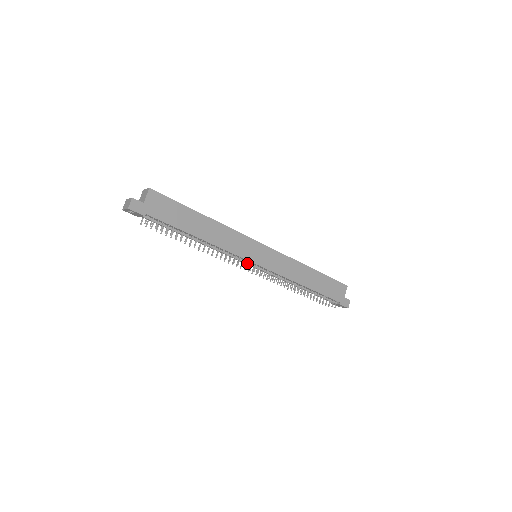
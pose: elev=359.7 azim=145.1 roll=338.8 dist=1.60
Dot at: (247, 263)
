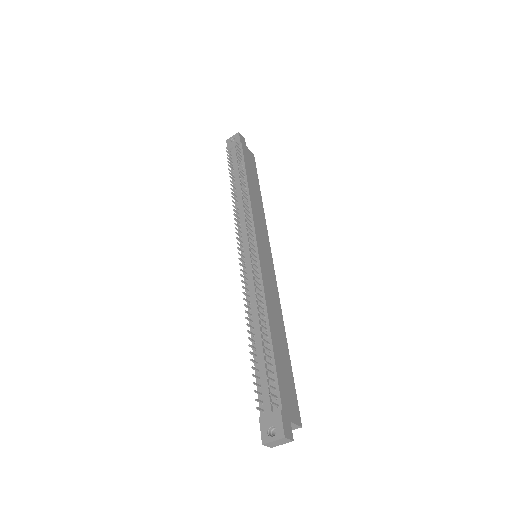
Dot at: (252, 235)
